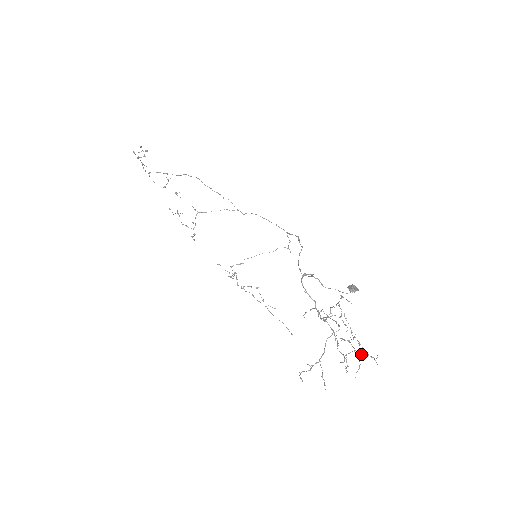
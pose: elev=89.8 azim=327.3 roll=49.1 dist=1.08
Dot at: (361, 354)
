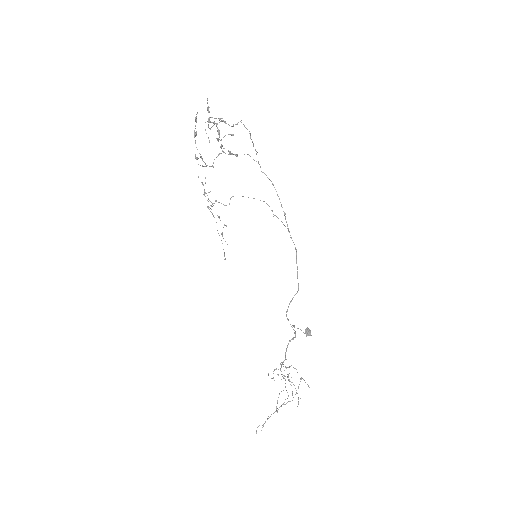
Dot at: occluded
